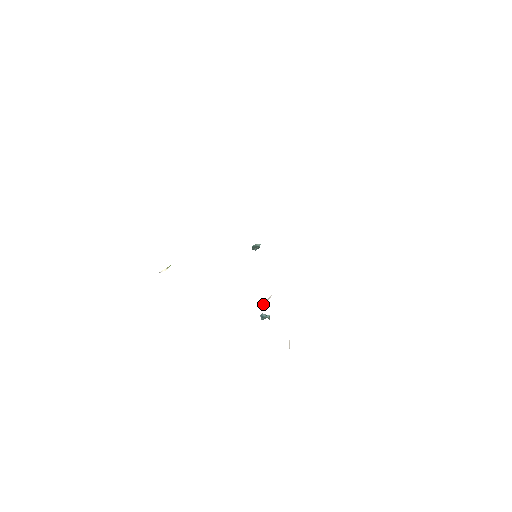
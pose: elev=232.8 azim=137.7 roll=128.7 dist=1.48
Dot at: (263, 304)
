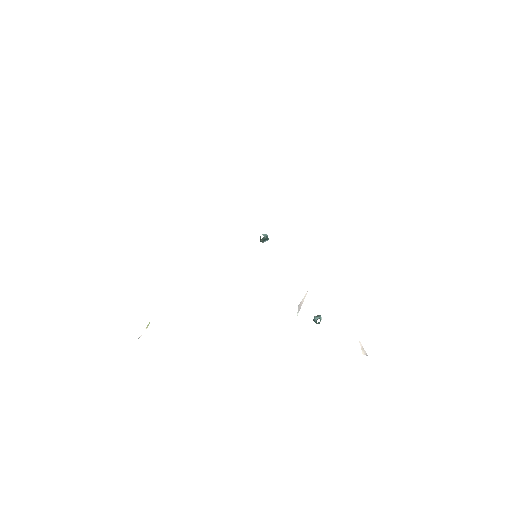
Dot at: (297, 312)
